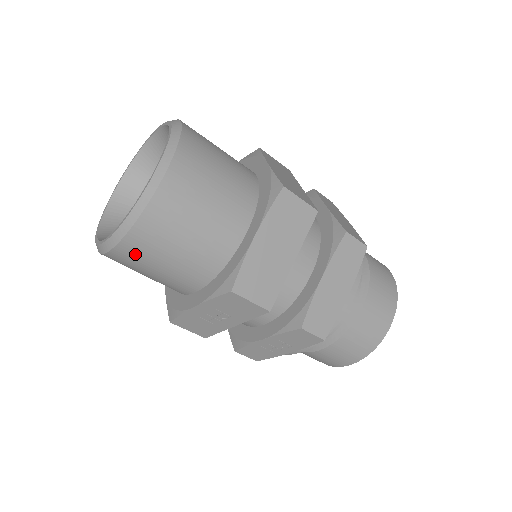
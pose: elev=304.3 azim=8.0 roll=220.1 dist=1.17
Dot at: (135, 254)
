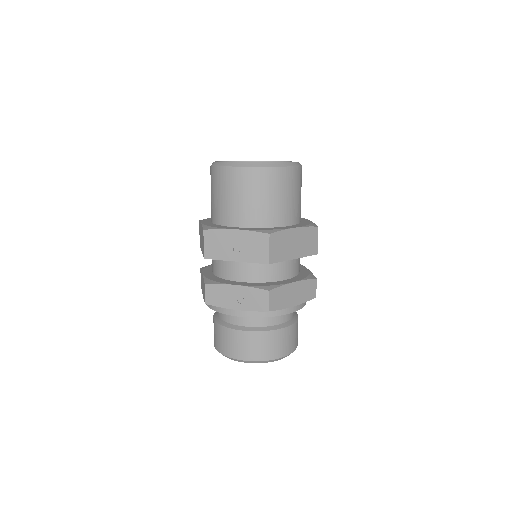
Dot at: (244, 179)
